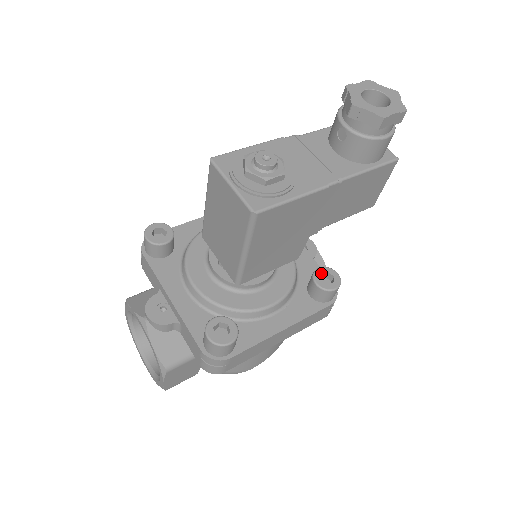
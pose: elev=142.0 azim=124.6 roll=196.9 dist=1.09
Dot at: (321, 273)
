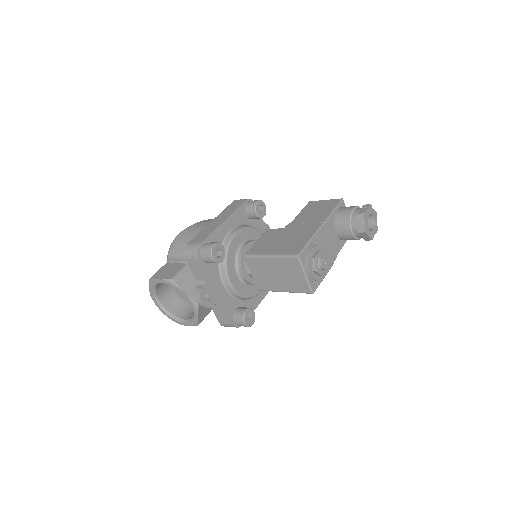
Dot at: occluded
